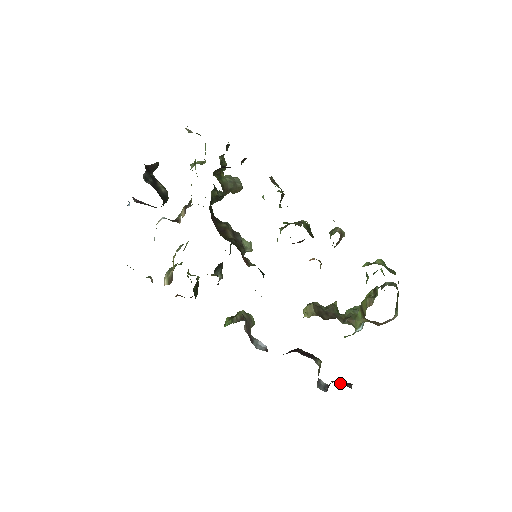
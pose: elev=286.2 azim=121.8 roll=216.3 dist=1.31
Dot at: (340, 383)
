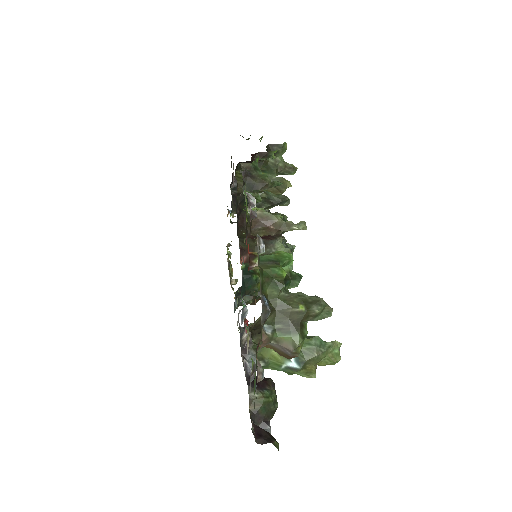
Dot at: (256, 431)
